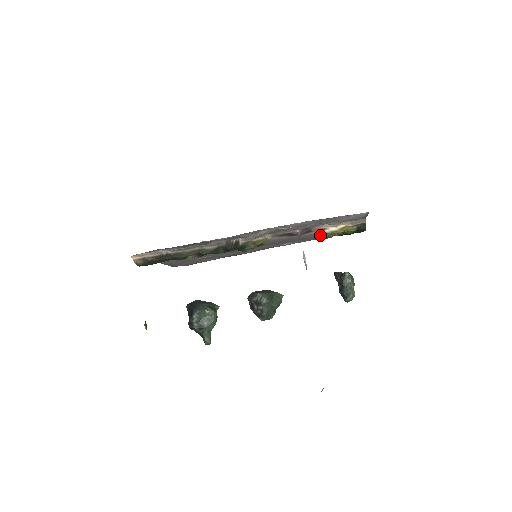
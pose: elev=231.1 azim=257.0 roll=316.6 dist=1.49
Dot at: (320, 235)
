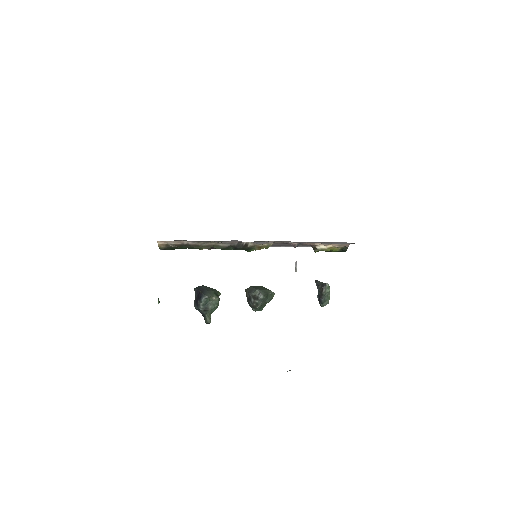
Dot at: (307, 245)
